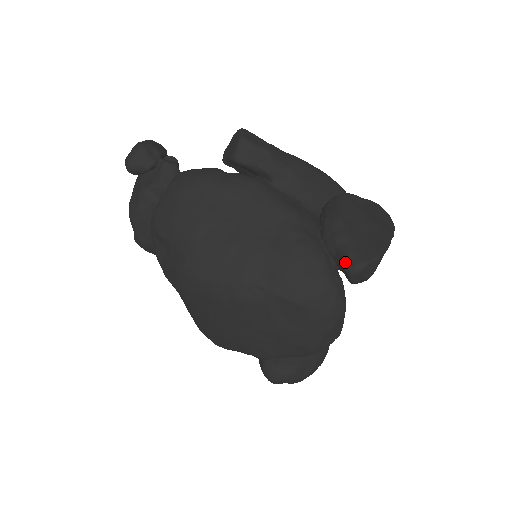
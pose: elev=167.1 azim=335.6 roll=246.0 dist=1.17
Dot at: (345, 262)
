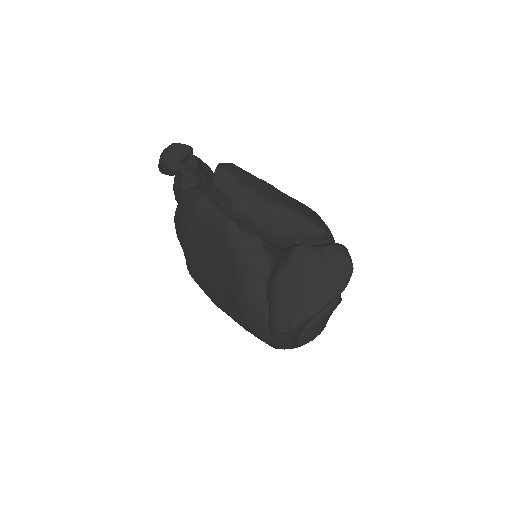
Dot at: (268, 322)
